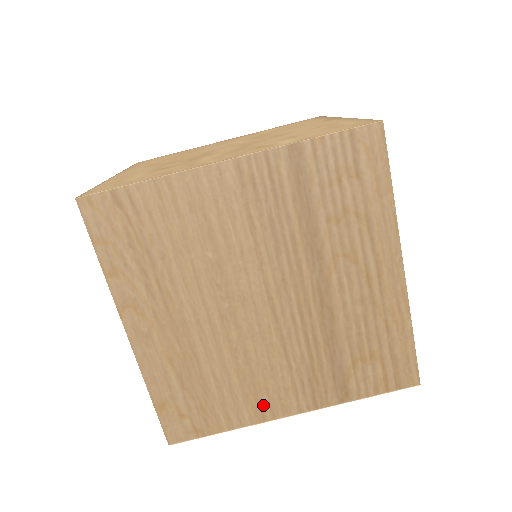
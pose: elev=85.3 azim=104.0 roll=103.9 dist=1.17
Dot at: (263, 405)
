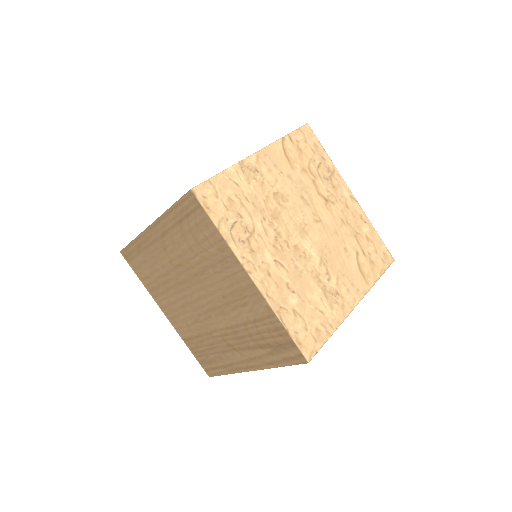
Dot at: occluded
